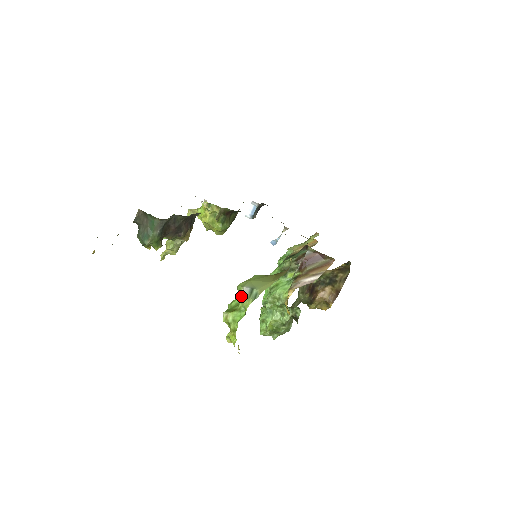
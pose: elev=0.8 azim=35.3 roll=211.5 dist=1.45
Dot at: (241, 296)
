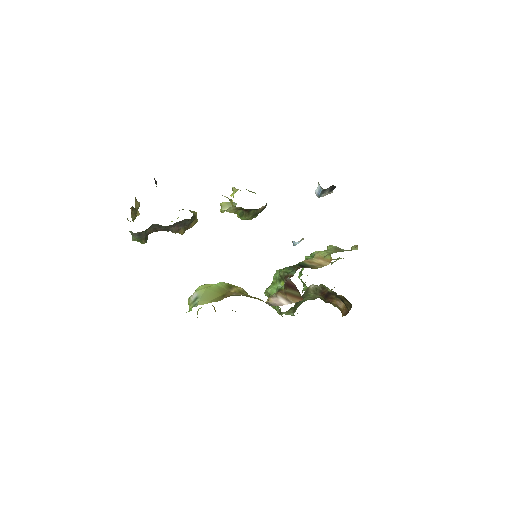
Dot at: (190, 298)
